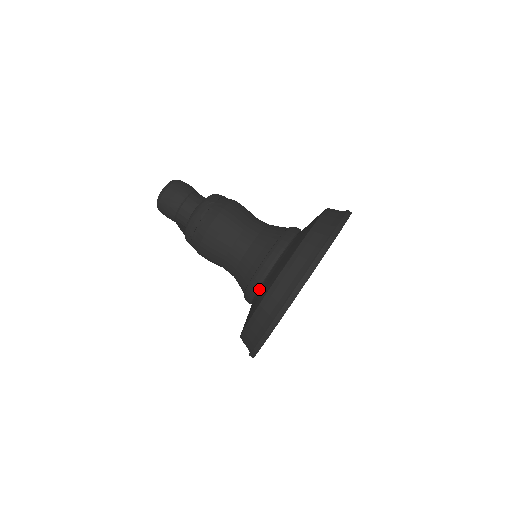
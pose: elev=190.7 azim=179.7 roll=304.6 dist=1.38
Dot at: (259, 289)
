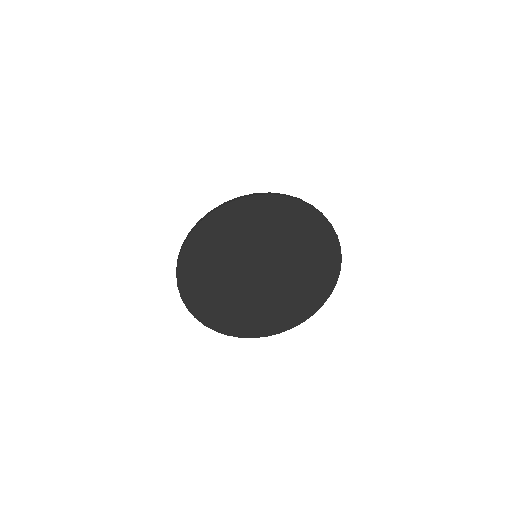
Dot at: occluded
